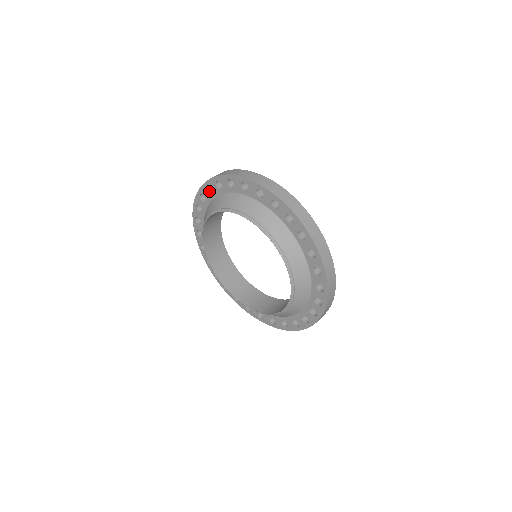
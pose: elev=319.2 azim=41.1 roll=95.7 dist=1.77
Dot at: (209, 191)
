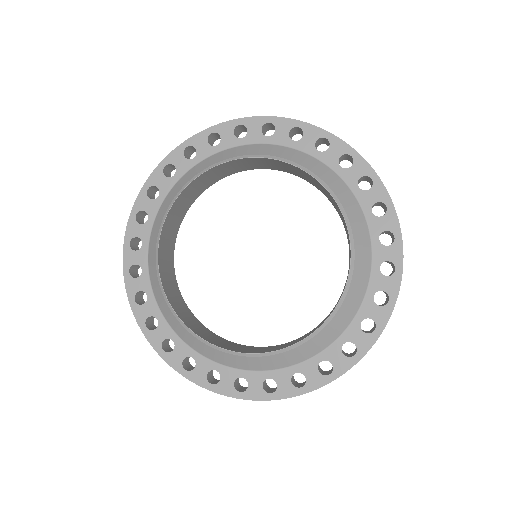
Dot at: (209, 143)
